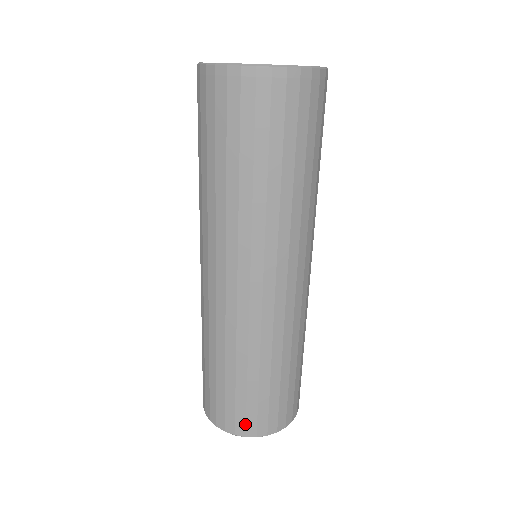
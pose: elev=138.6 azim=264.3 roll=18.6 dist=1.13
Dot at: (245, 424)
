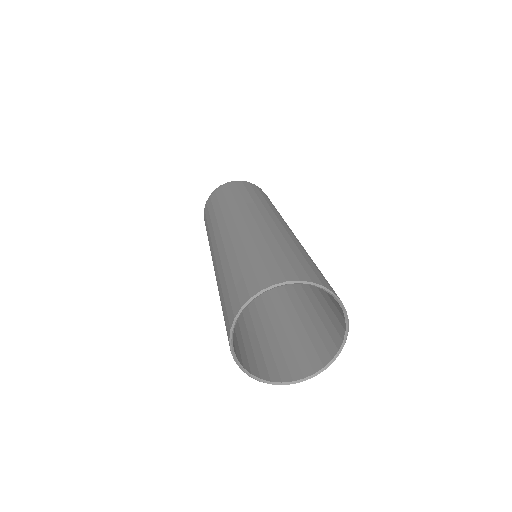
Dot at: (294, 272)
